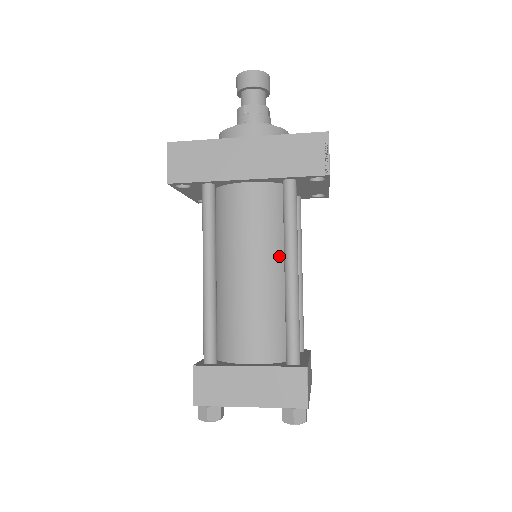
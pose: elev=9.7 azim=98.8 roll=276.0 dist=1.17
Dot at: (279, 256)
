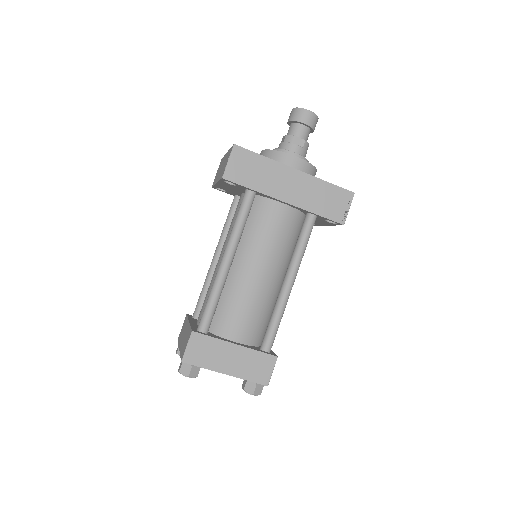
Dot at: (282, 267)
